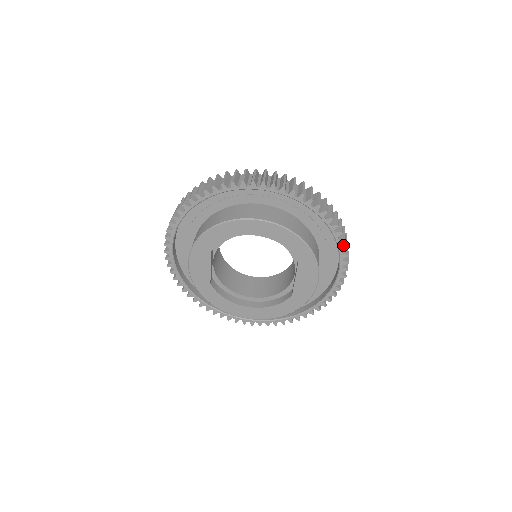
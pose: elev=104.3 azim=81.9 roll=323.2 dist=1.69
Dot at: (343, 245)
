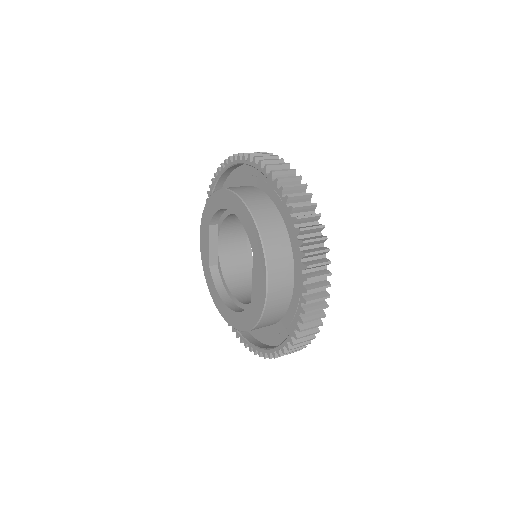
Dot at: (304, 251)
